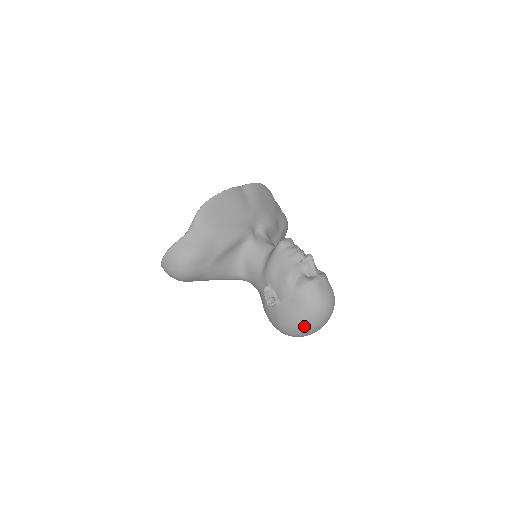
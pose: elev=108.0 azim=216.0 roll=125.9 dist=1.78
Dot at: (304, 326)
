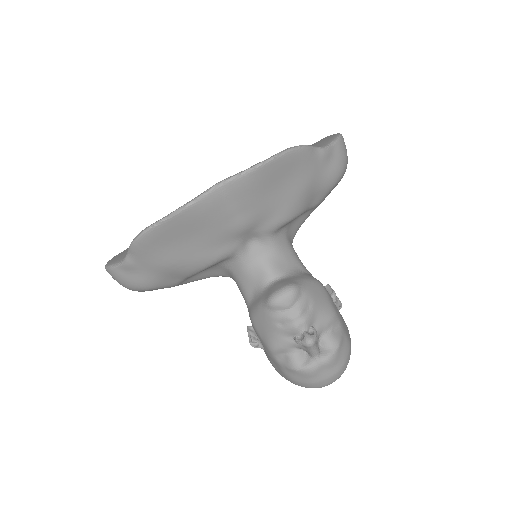
Dot at: occluded
